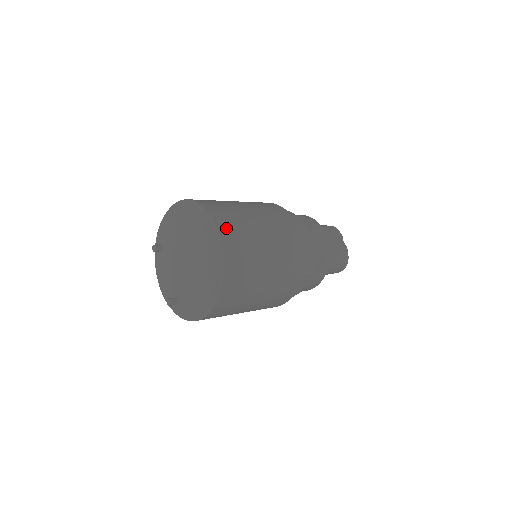
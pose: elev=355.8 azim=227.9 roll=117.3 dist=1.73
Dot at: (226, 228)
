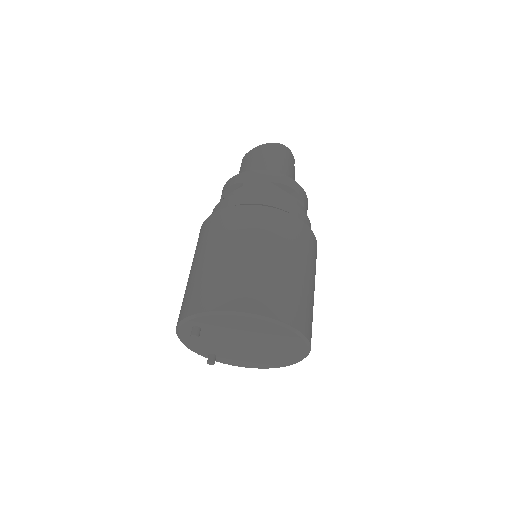
Dot at: (311, 333)
